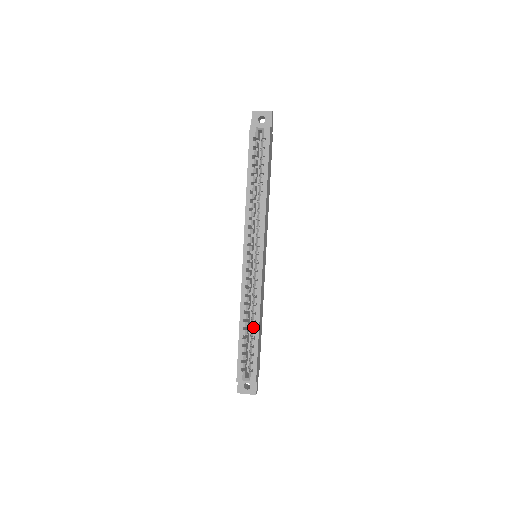
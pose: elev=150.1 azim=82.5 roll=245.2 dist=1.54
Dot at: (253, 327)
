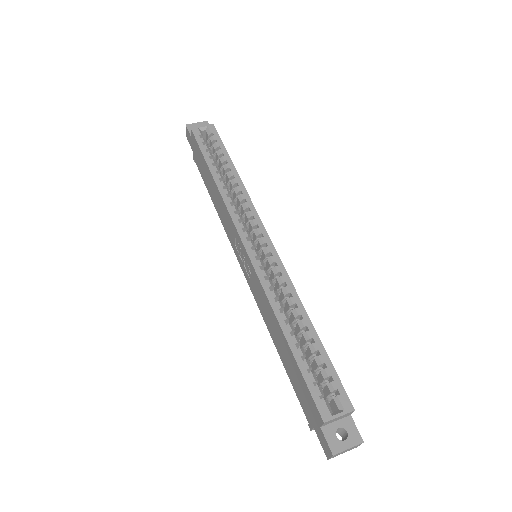
Dot at: (303, 326)
